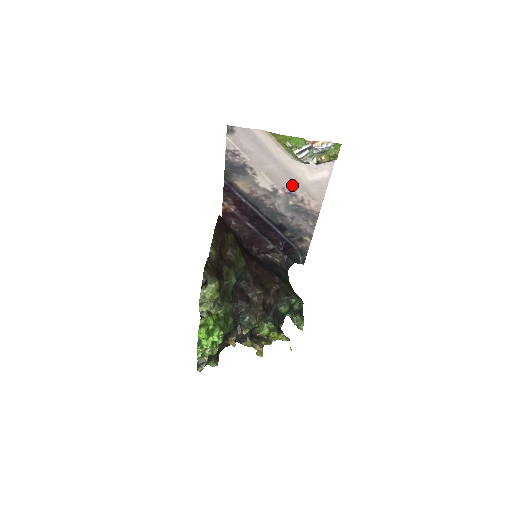
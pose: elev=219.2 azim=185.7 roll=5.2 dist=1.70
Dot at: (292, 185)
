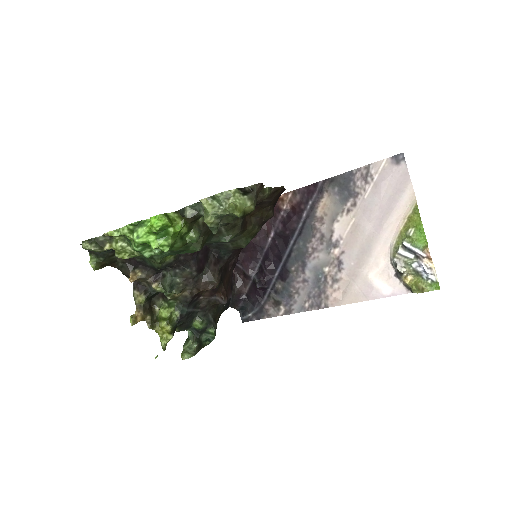
Dot at: (353, 260)
